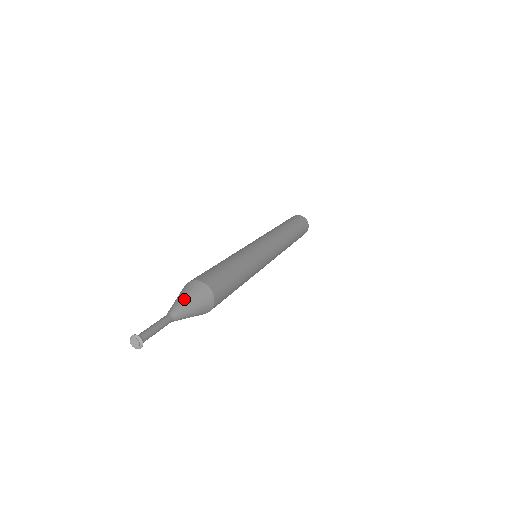
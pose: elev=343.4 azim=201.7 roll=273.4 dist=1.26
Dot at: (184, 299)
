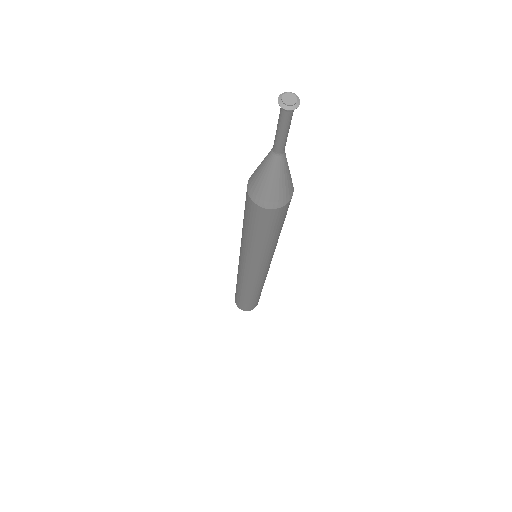
Dot at: occluded
